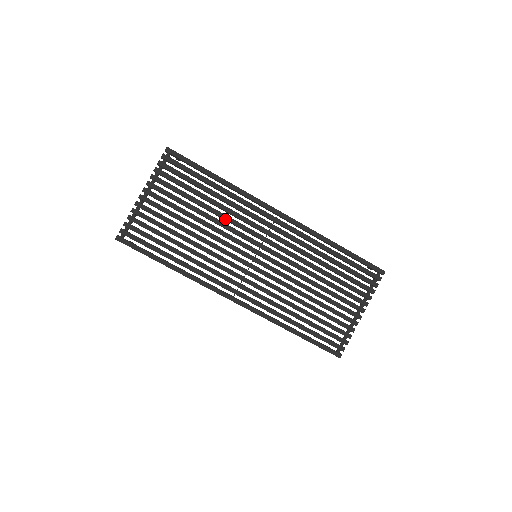
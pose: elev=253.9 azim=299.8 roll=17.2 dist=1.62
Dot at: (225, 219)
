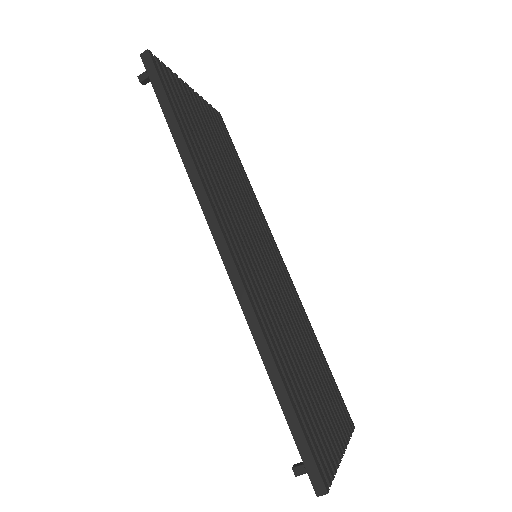
Dot at: (243, 196)
